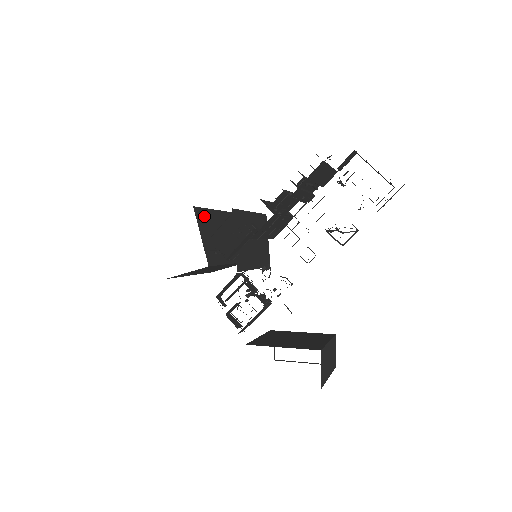
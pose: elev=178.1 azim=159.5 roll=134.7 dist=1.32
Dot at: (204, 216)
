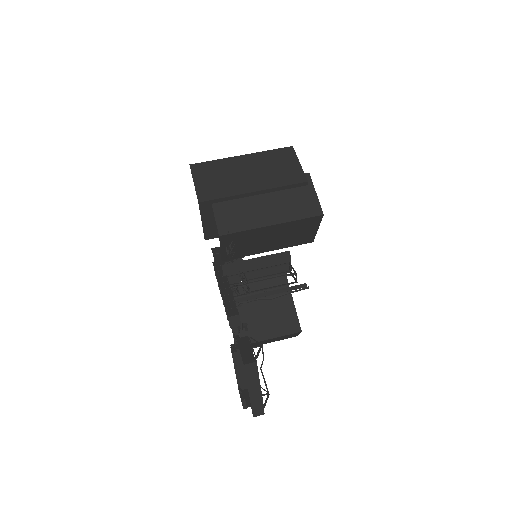
Dot at: (219, 205)
